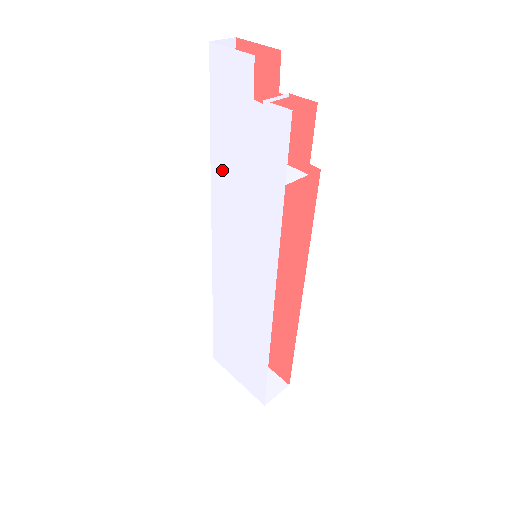
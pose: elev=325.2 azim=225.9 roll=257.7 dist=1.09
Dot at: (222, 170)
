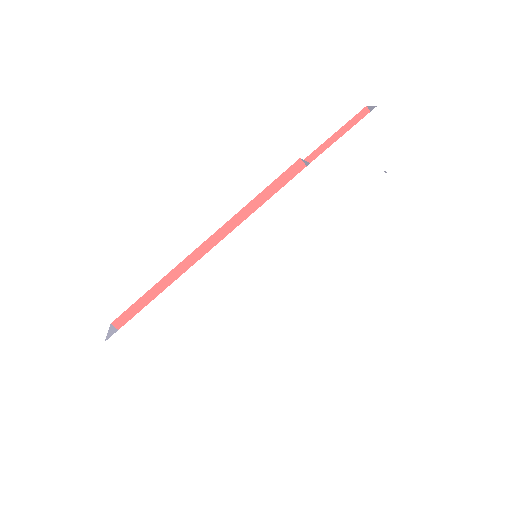
Dot at: (307, 186)
